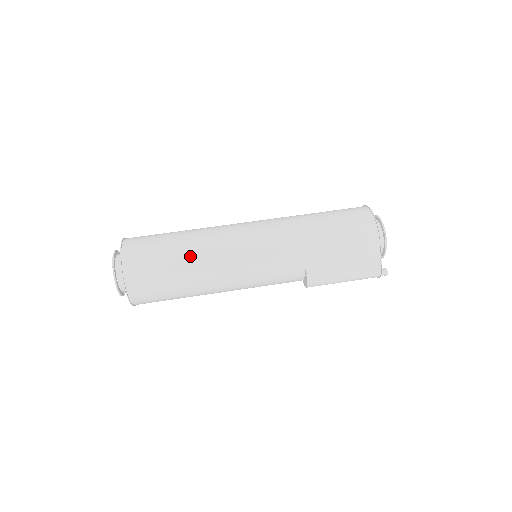
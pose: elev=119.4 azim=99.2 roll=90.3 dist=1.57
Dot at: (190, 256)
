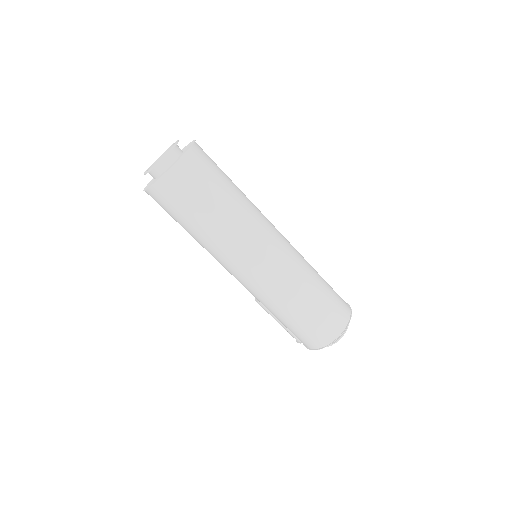
Dot at: (198, 235)
